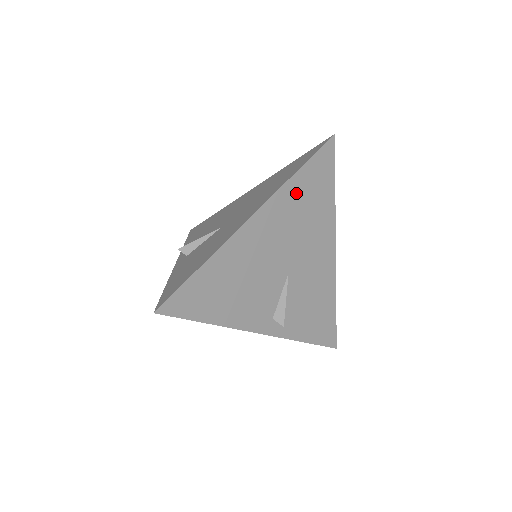
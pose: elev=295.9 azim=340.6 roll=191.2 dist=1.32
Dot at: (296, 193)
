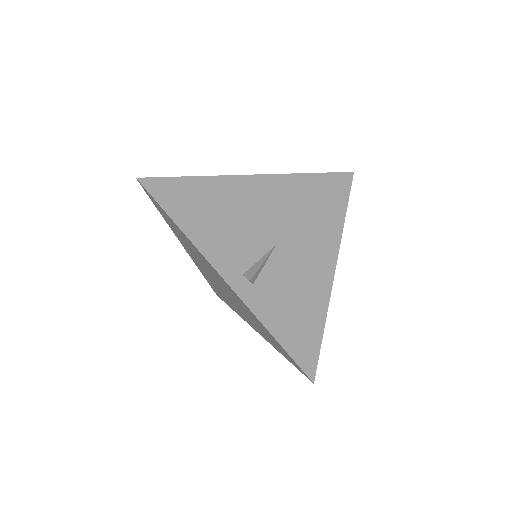
Dot at: (305, 187)
